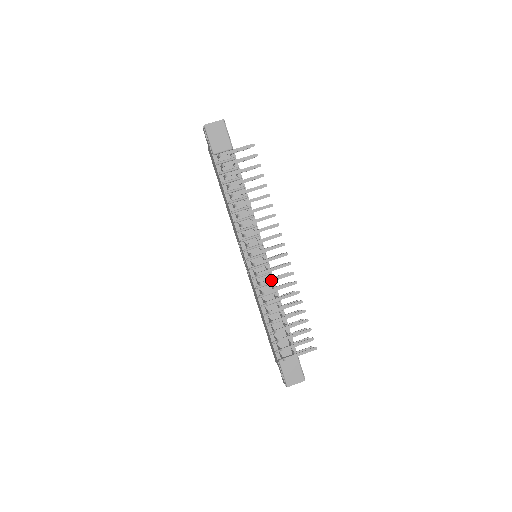
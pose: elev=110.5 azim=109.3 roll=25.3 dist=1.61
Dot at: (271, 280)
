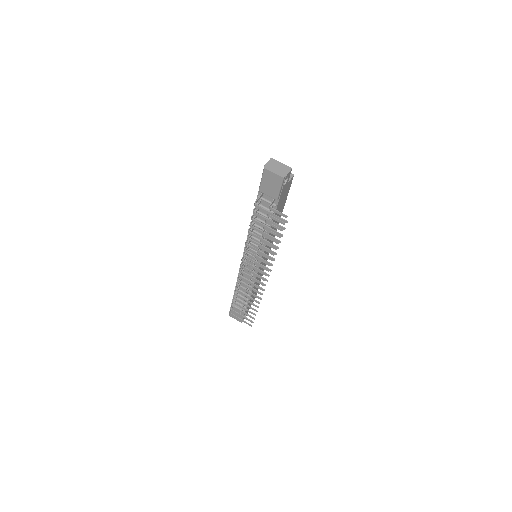
Dot at: (245, 285)
